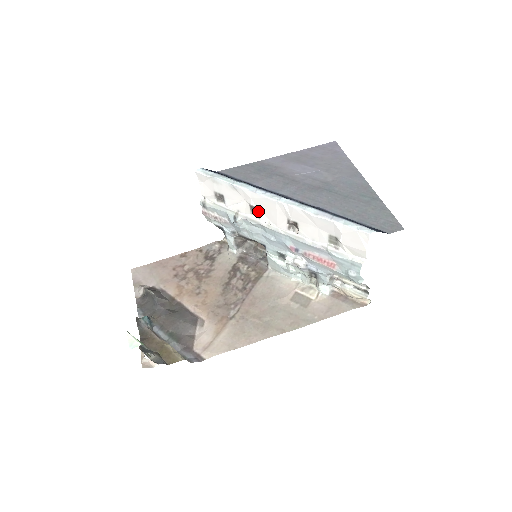
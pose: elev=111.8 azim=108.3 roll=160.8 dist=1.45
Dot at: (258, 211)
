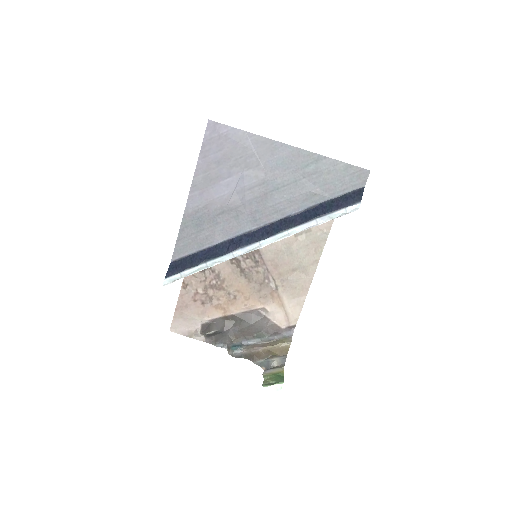
Dot at: occluded
